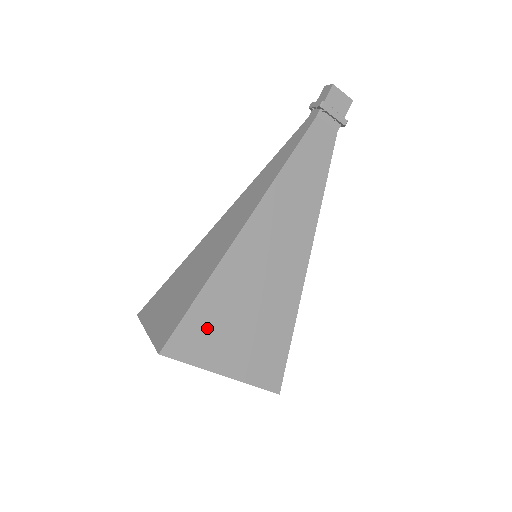
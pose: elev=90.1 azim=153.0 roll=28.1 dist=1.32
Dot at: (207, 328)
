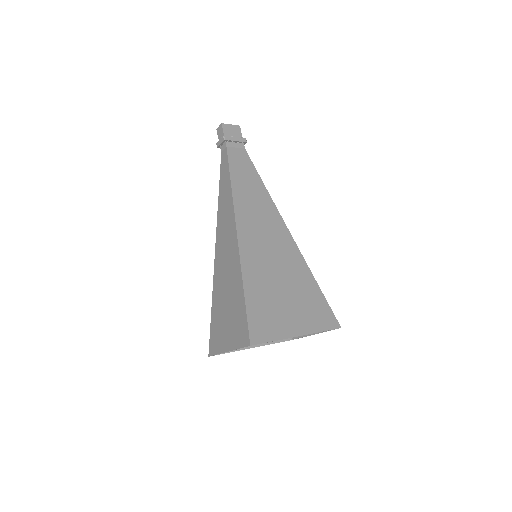
Dot at: (265, 311)
